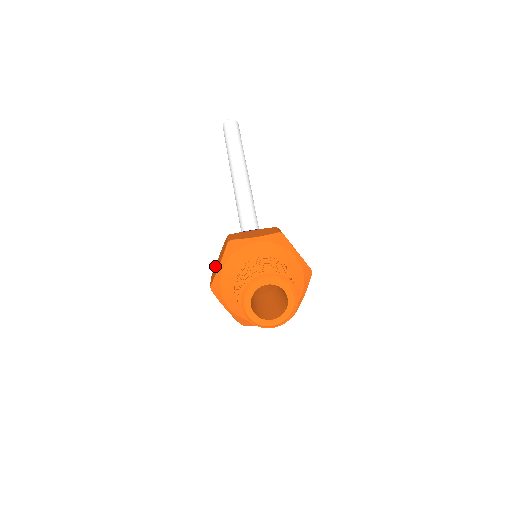
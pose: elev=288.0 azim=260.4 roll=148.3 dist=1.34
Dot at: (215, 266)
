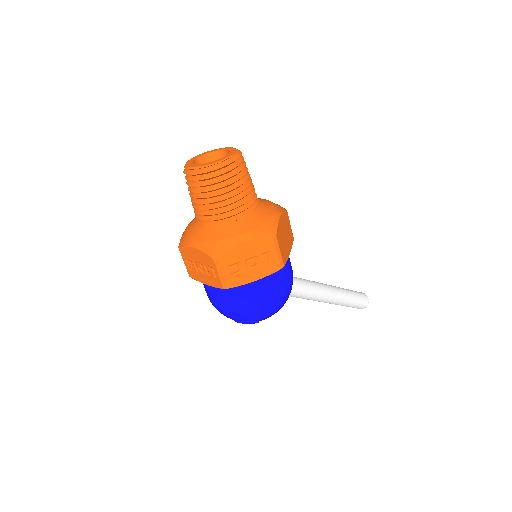
Dot at: occluded
